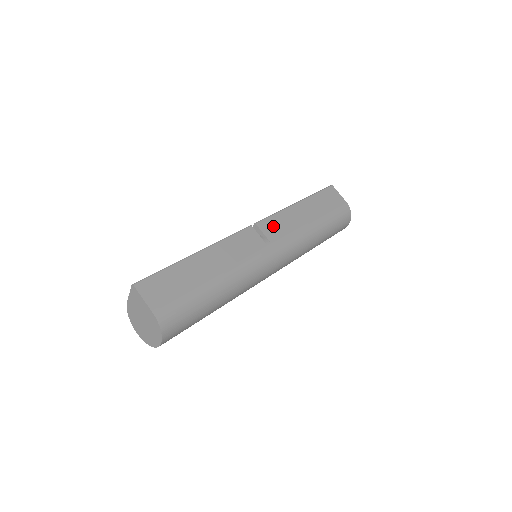
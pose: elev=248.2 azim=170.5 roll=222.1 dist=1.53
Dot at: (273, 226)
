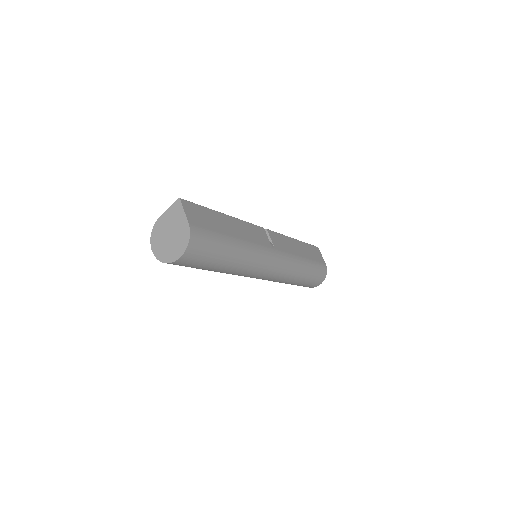
Dot at: (278, 239)
